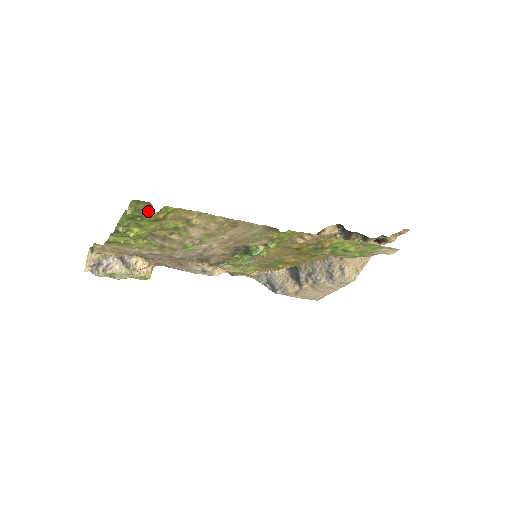
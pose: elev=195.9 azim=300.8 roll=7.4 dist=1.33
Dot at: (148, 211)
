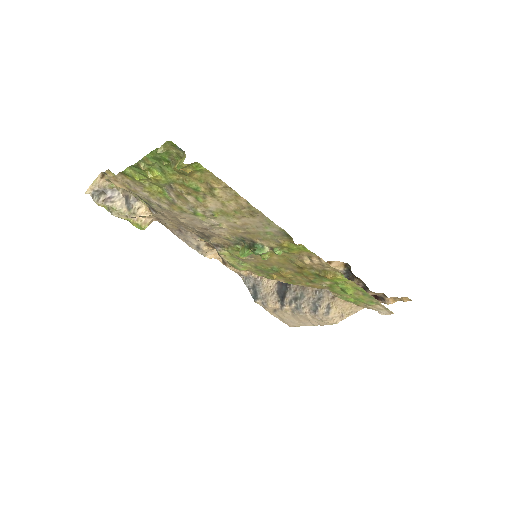
Dot at: (178, 159)
